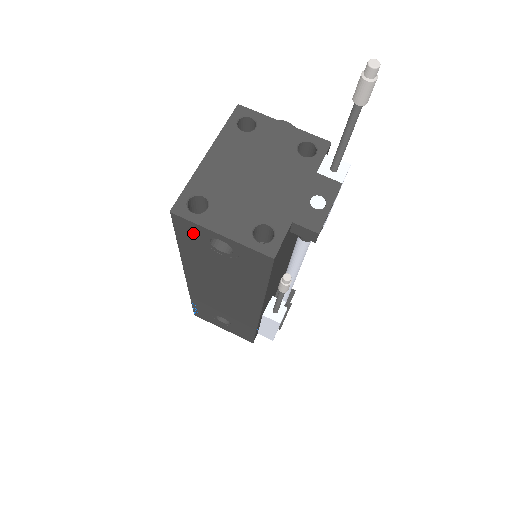
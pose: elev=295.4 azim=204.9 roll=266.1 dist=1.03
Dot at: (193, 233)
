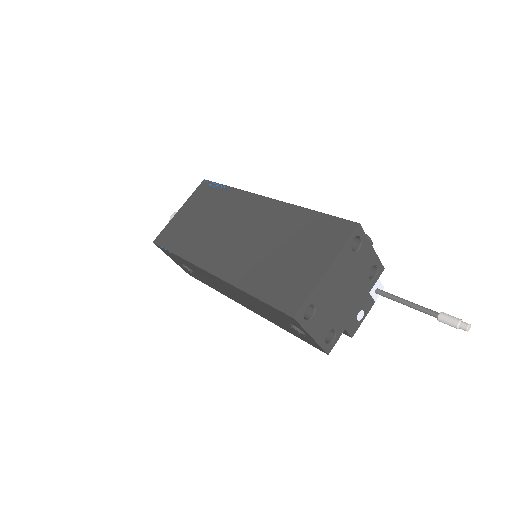
Dot at: (288, 319)
